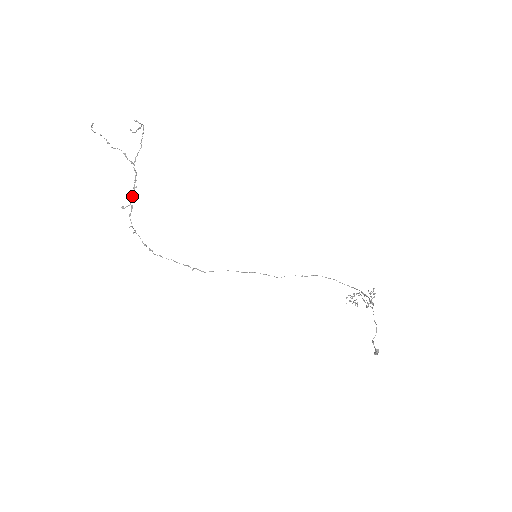
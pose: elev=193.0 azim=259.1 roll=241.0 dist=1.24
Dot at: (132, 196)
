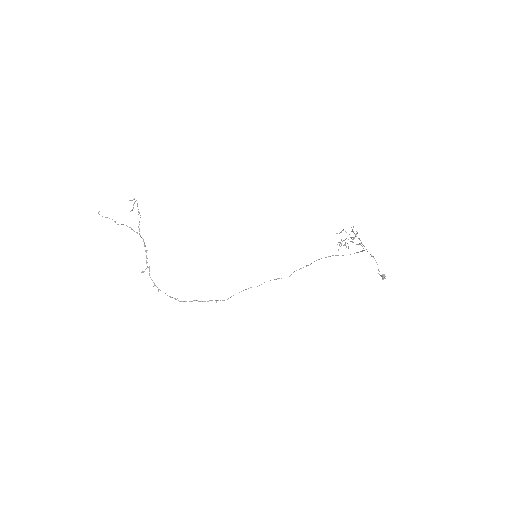
Dot at: occluded
